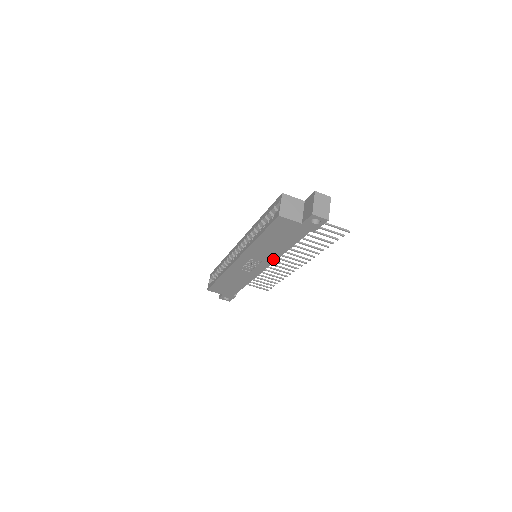
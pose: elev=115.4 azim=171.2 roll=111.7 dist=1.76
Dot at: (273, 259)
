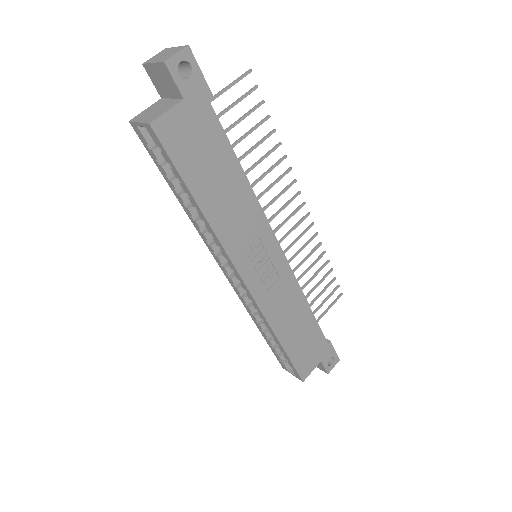
Dot at: (260, 217)
